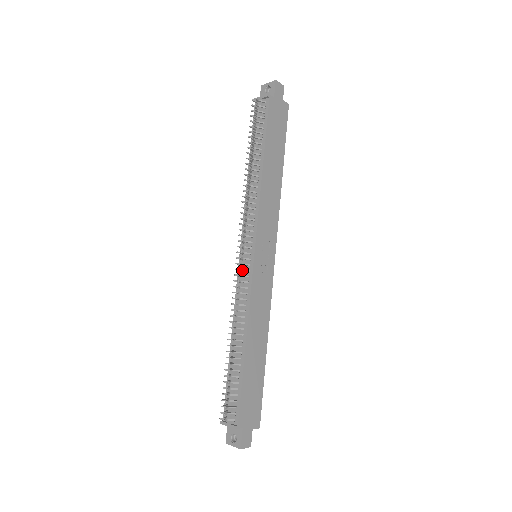
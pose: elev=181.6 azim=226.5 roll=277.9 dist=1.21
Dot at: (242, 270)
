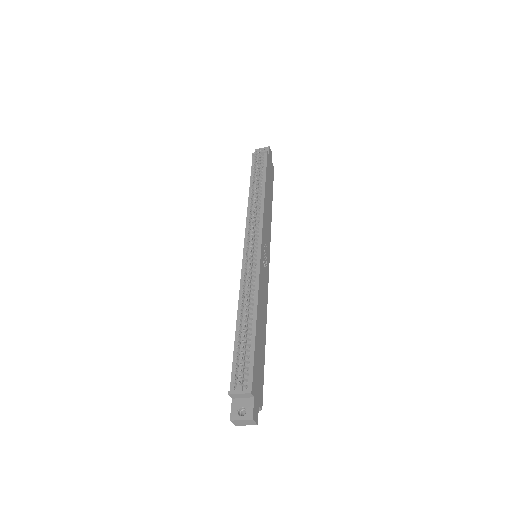
Dot at: (251, 257)
